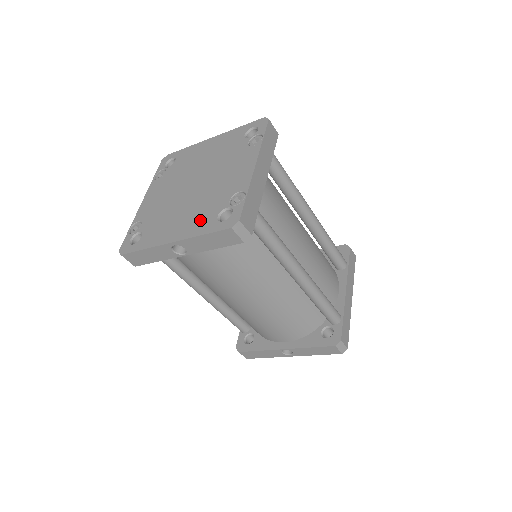
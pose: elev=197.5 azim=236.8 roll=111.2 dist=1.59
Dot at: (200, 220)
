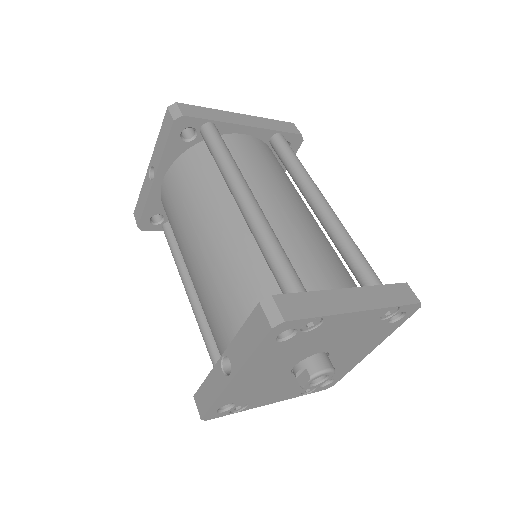
Dot at: occluded
